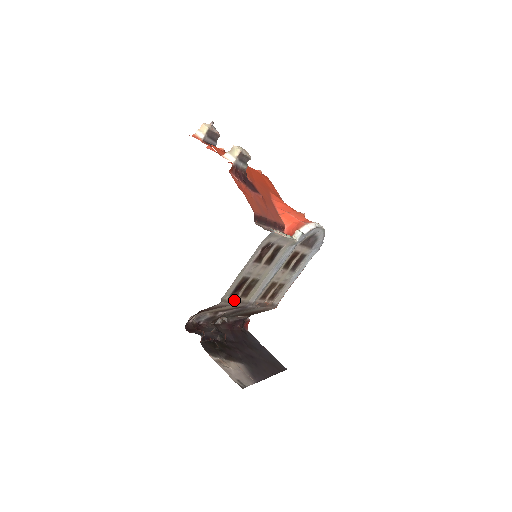
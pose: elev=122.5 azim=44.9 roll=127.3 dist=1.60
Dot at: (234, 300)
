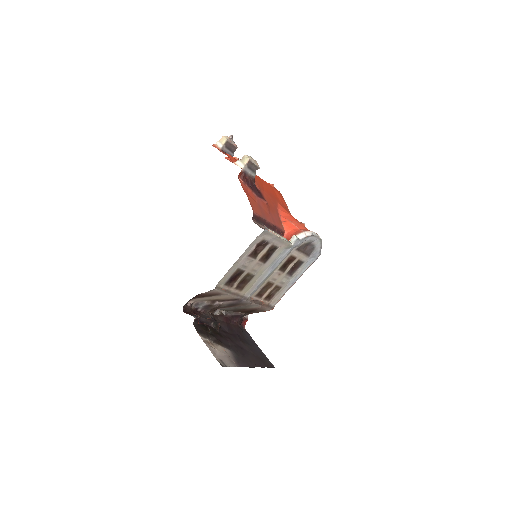
Dot at: (229, 290)
